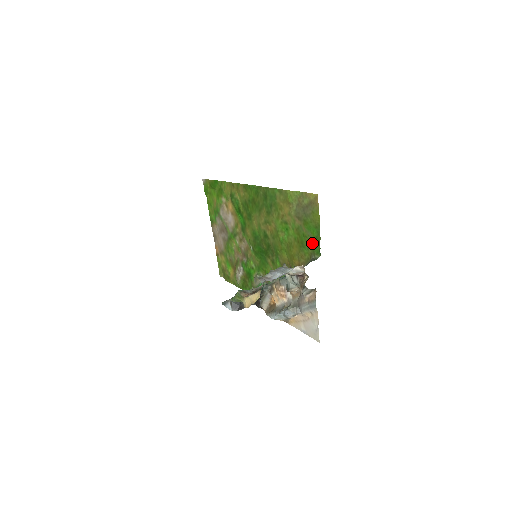
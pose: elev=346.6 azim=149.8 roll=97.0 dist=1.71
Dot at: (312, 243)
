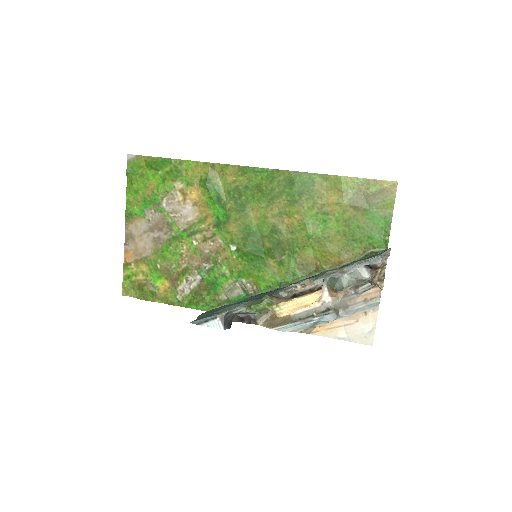
Dot at: (373, 235)
